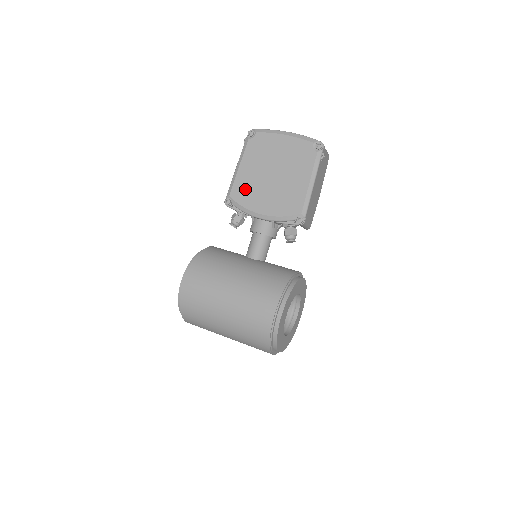
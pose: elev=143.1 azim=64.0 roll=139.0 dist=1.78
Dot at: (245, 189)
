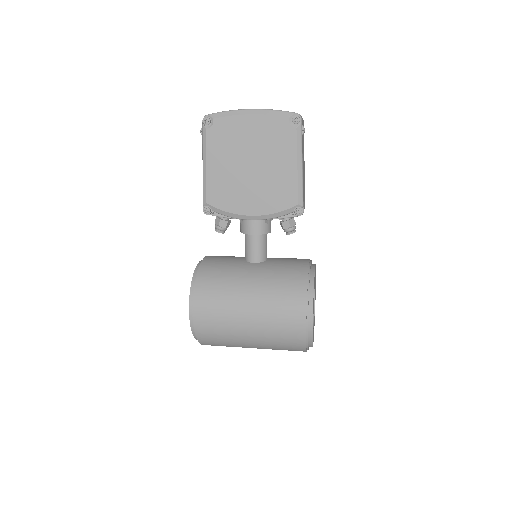
Dot at: (223, 191)
